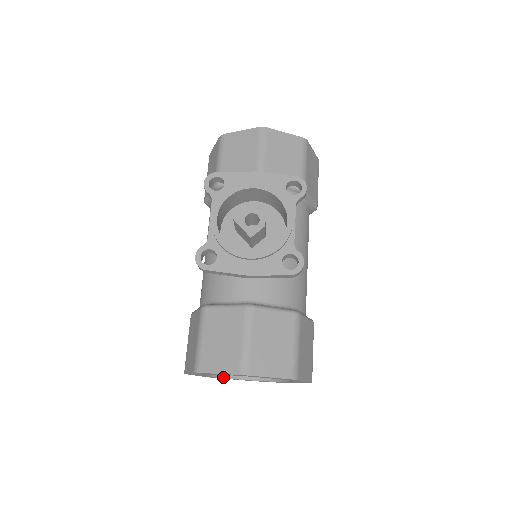
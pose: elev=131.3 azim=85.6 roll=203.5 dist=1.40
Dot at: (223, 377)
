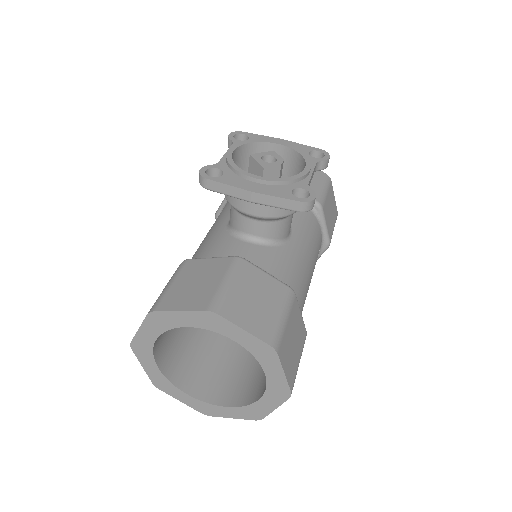
Dot at: (174, 384)
